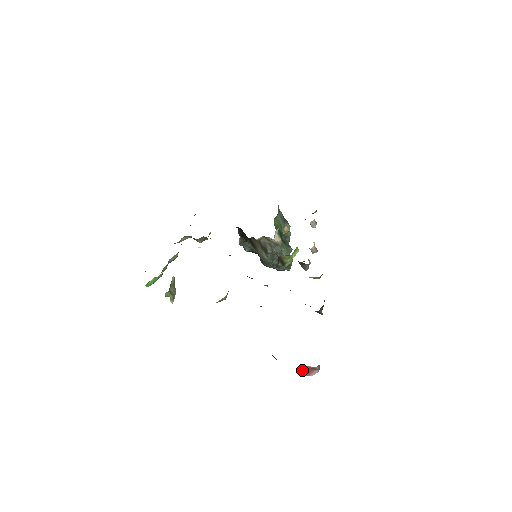
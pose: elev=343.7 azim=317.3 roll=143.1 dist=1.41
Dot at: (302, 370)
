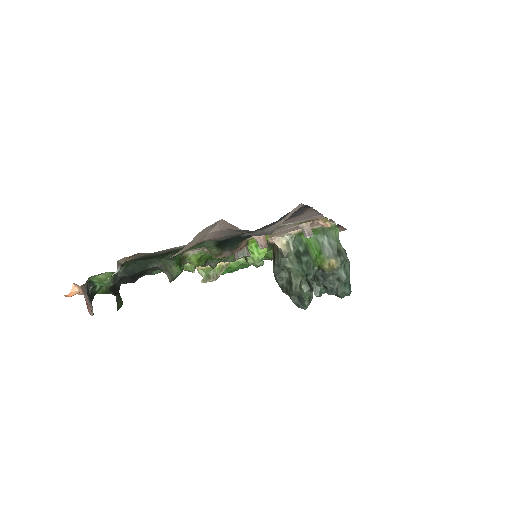
Dot at: occluded
